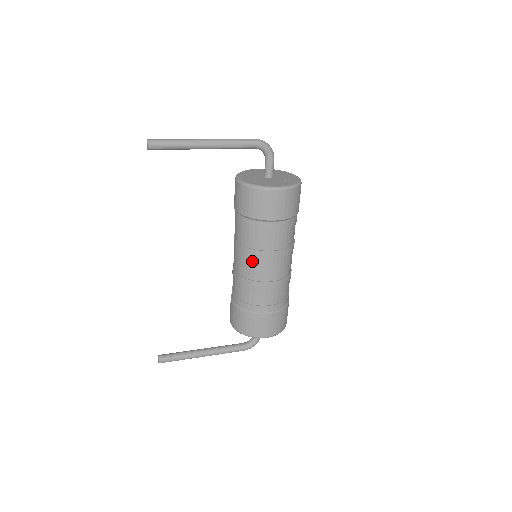
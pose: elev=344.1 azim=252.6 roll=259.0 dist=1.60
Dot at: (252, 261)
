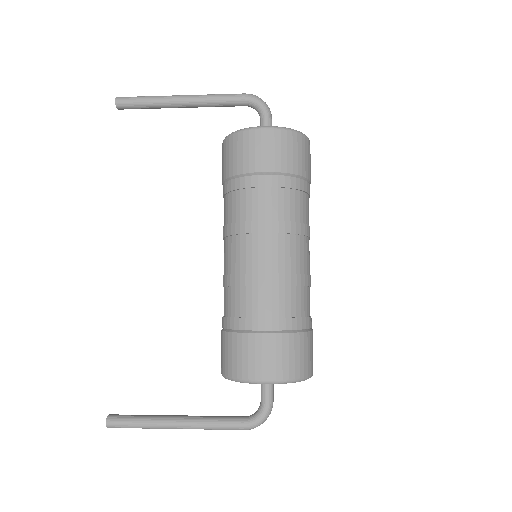
Dot at: (236, 242)
